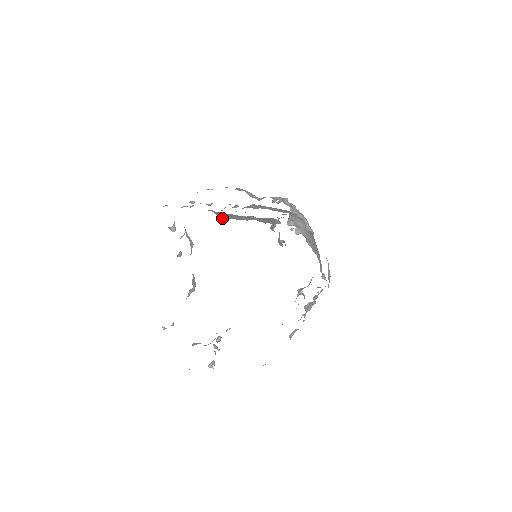
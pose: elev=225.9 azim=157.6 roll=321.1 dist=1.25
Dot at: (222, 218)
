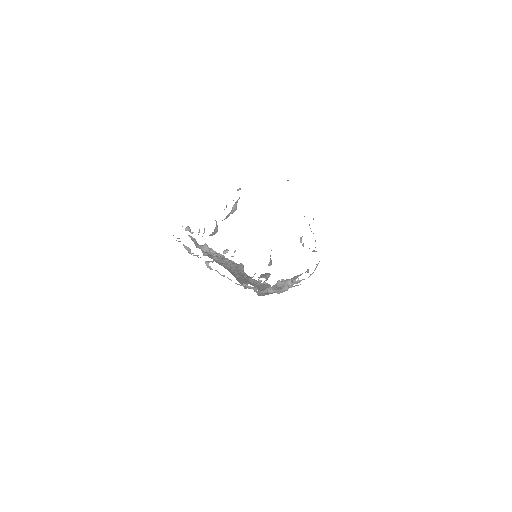
Dot at: occluded
